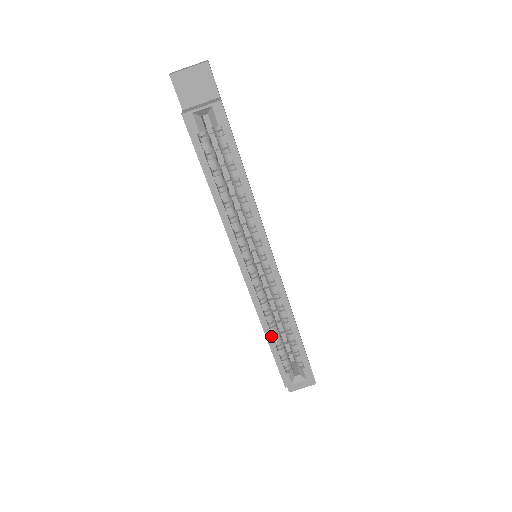
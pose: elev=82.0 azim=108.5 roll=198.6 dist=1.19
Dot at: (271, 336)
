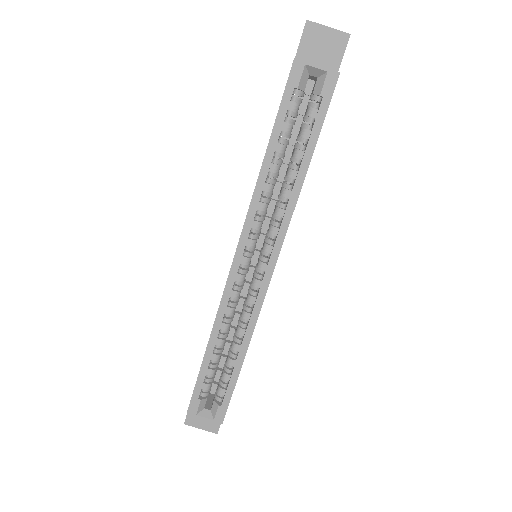
Dot at: (213, 347)
